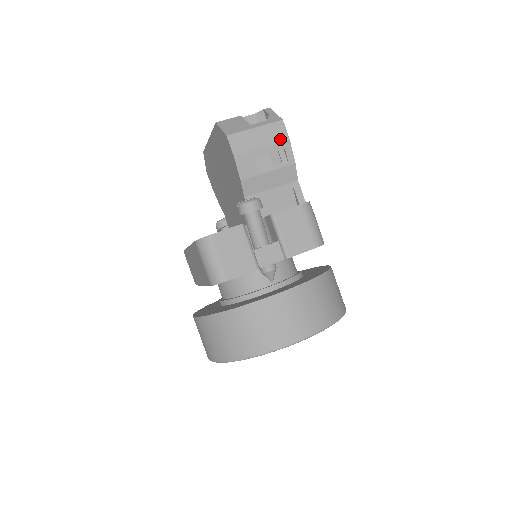
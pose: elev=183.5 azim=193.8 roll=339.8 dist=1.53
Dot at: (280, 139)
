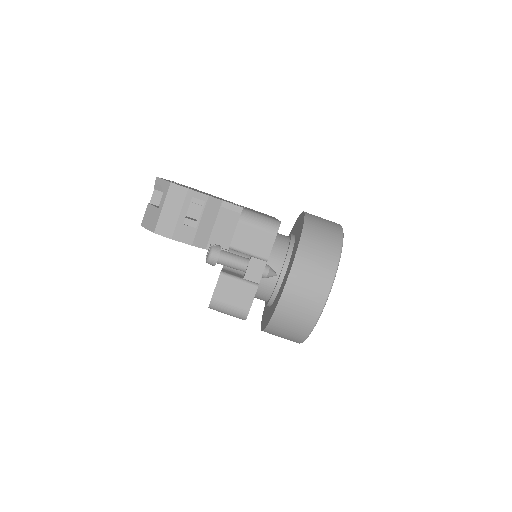
Dot at: (183, 196)
